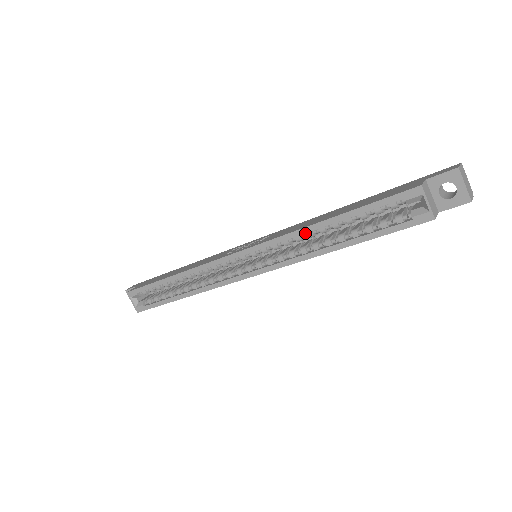
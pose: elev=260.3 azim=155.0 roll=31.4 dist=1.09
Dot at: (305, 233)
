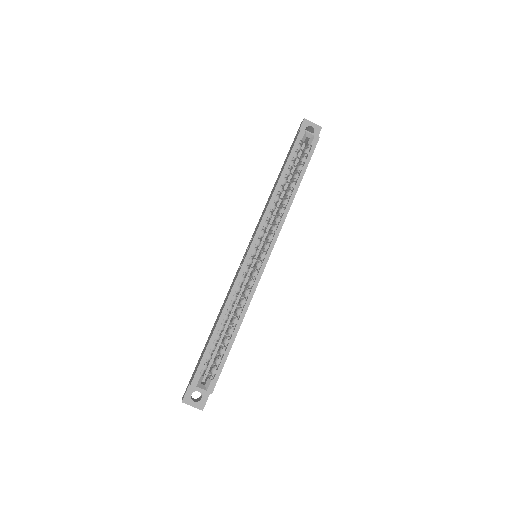
Dot at: (275, 199)
